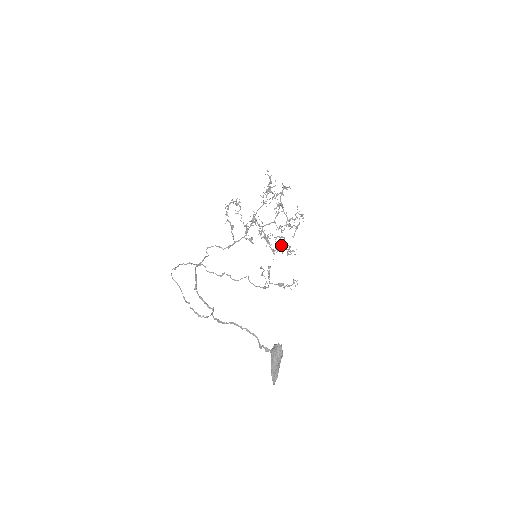
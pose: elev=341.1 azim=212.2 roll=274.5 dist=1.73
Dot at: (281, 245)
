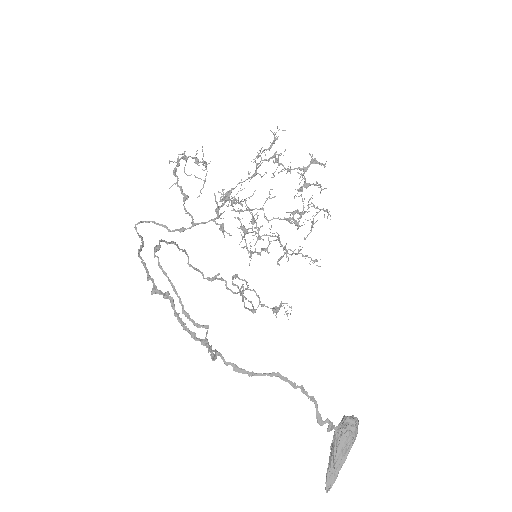
Dot at: (285, 247)
